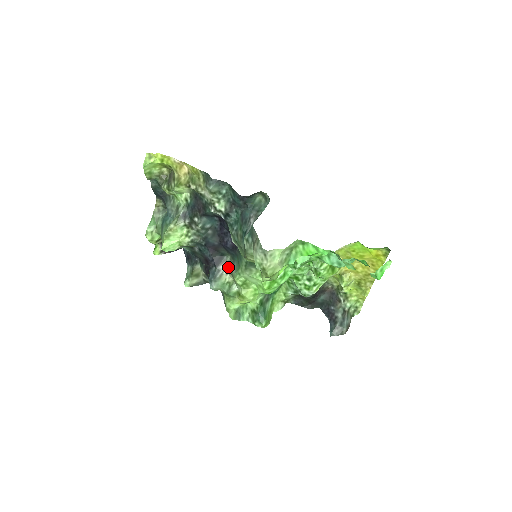
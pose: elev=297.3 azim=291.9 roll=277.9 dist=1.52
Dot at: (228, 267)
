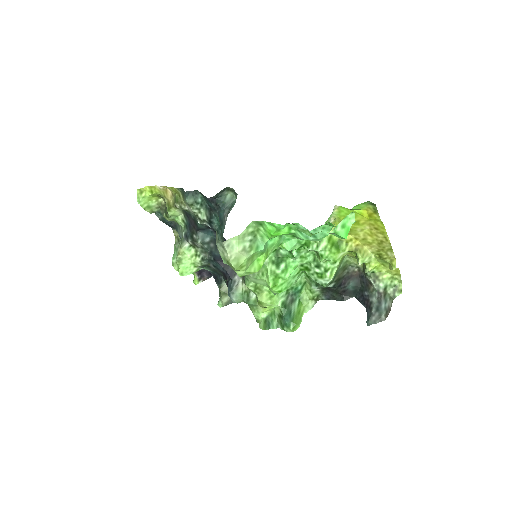
Dot at: (242, 276)
